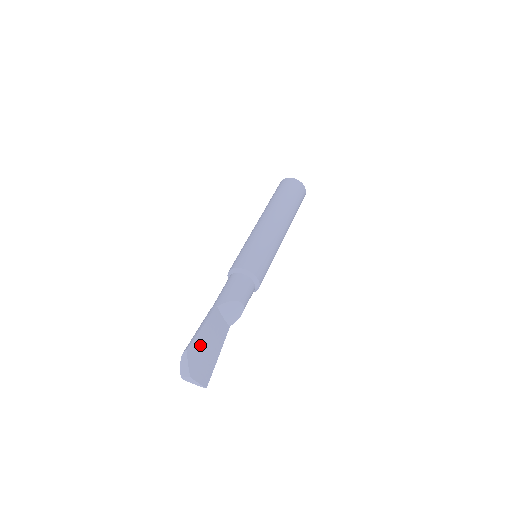
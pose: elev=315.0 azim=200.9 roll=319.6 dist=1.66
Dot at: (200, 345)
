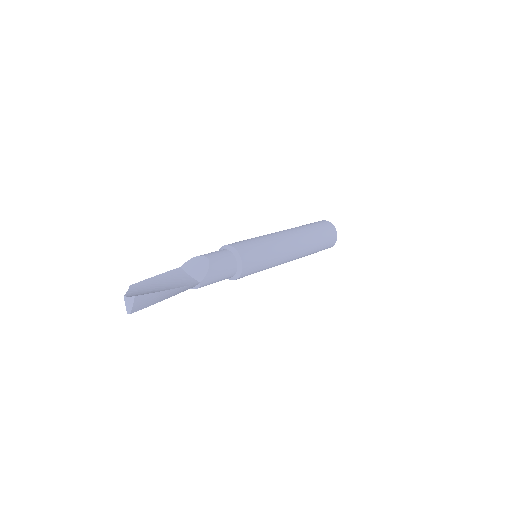
Dot at: (149, 285)
